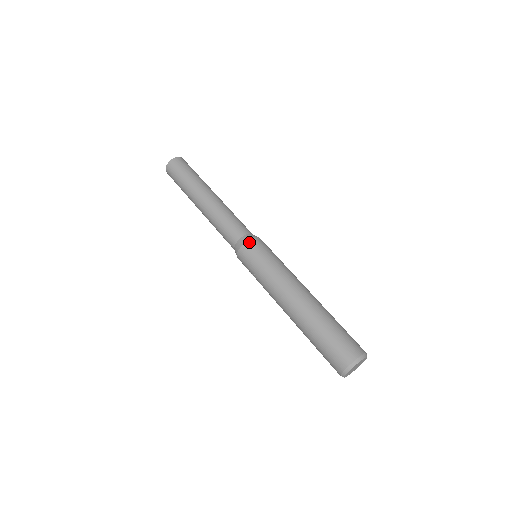
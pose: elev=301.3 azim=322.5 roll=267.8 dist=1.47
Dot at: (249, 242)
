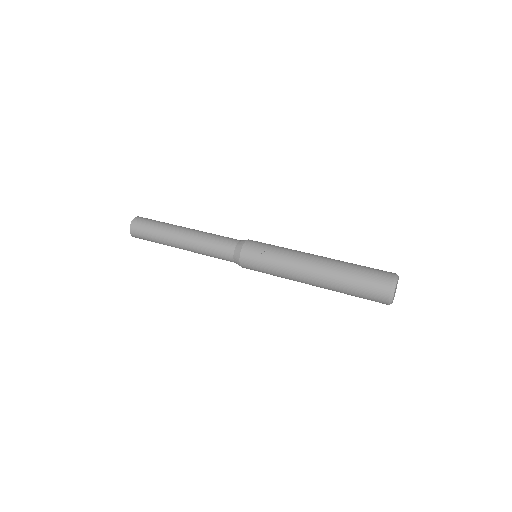
Dot at: (252, 240)
